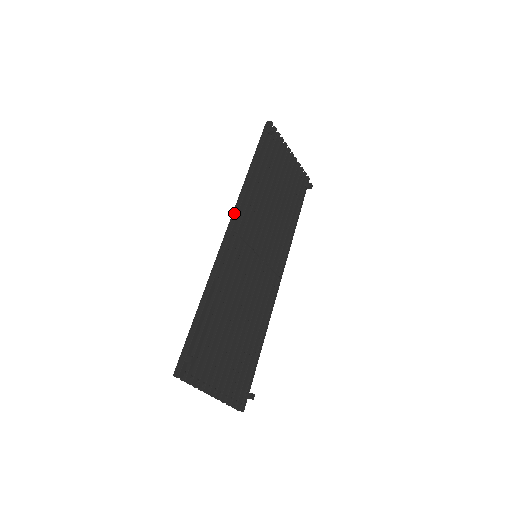
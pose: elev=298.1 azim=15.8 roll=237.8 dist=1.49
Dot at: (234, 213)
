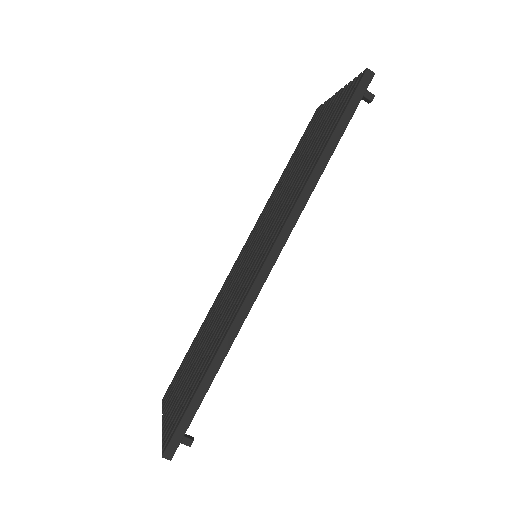
Dot at: (283, 235)
